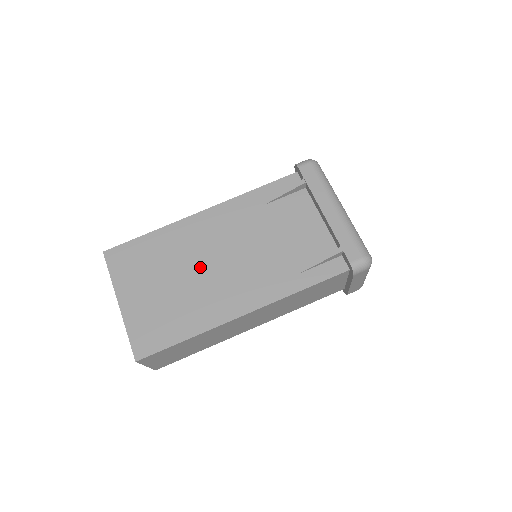
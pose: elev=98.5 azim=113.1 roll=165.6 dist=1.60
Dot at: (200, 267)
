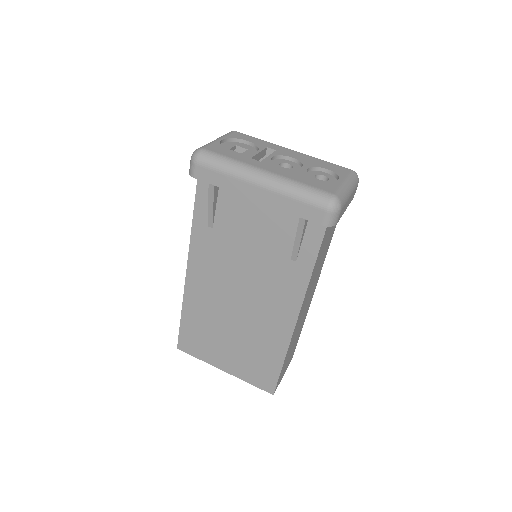
Dot at: (234, 312)
